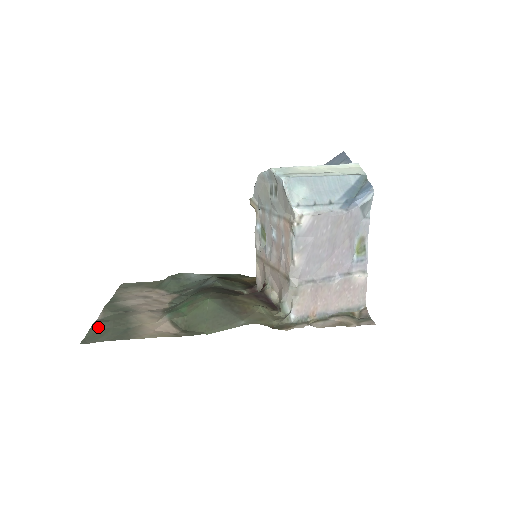
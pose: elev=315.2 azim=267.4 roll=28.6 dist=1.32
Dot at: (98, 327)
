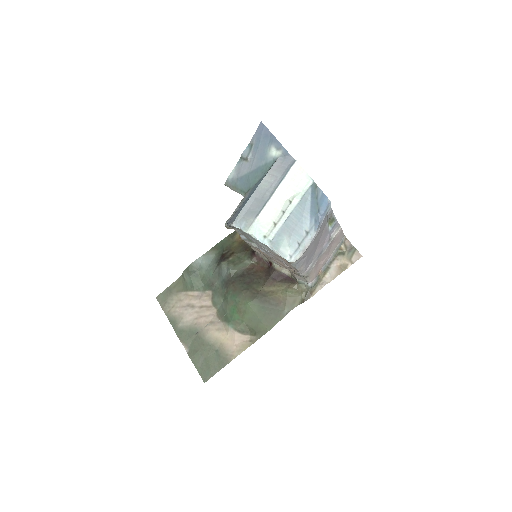
Dot at: (197, 361)
